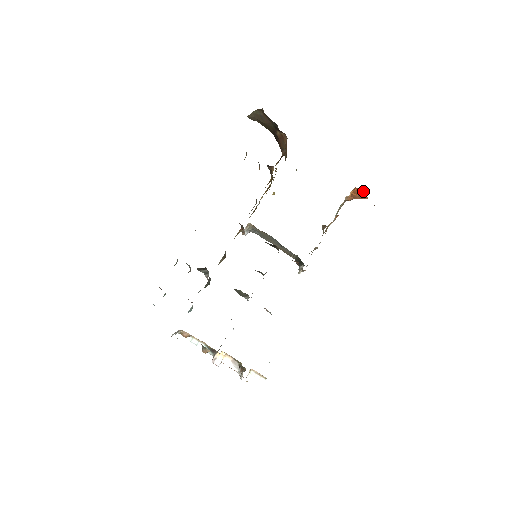
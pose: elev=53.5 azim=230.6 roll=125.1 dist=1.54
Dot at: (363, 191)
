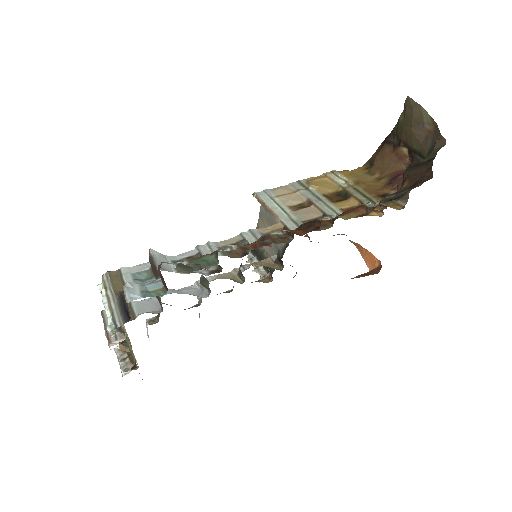
Dot at: (378, 266)
